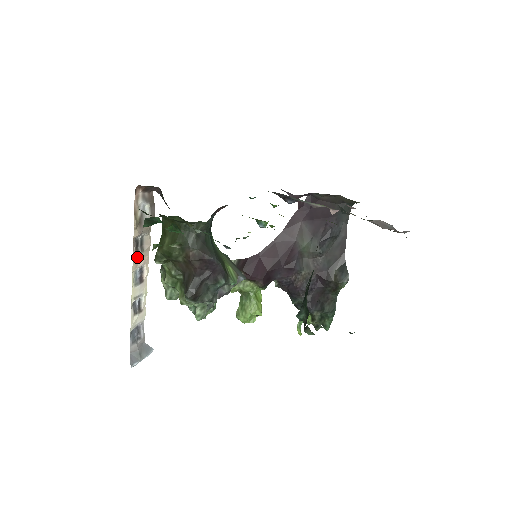
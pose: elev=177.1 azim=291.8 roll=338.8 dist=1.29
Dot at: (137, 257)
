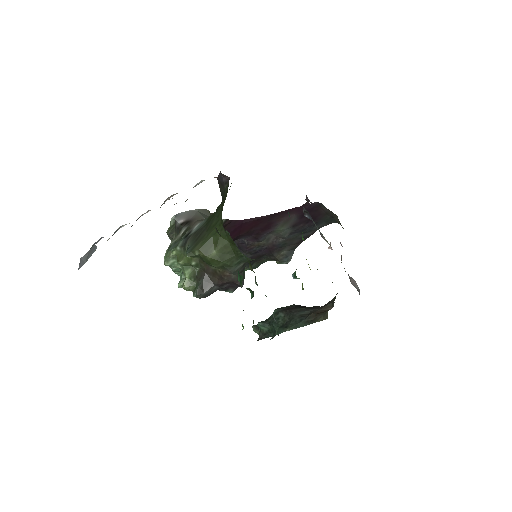
Dot at: occluded
